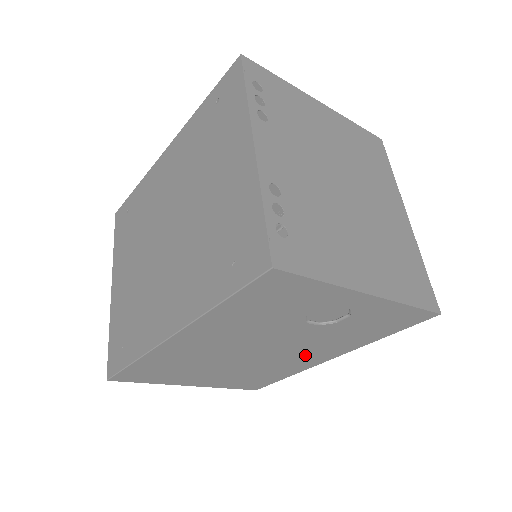
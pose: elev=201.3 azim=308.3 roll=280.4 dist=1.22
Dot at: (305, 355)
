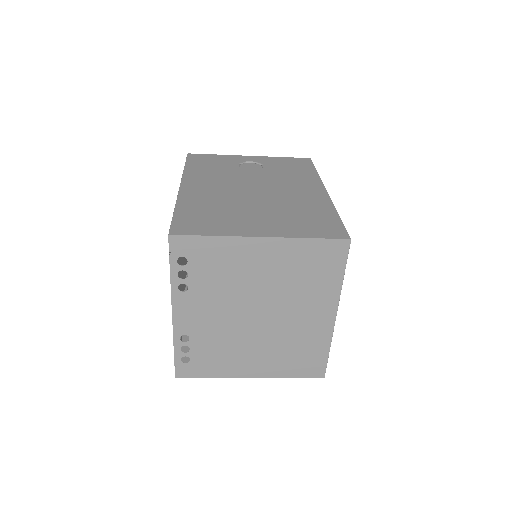
Dot at: occluded
